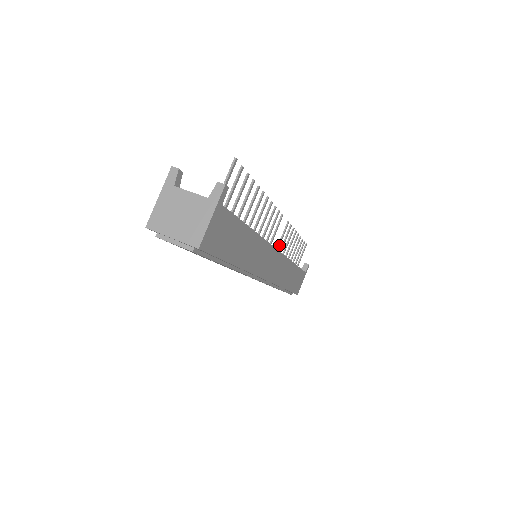
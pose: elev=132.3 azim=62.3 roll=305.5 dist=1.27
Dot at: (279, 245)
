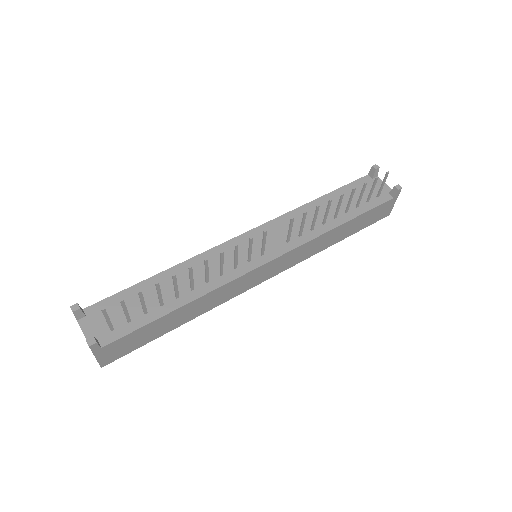
Dot at: (289, 237)
